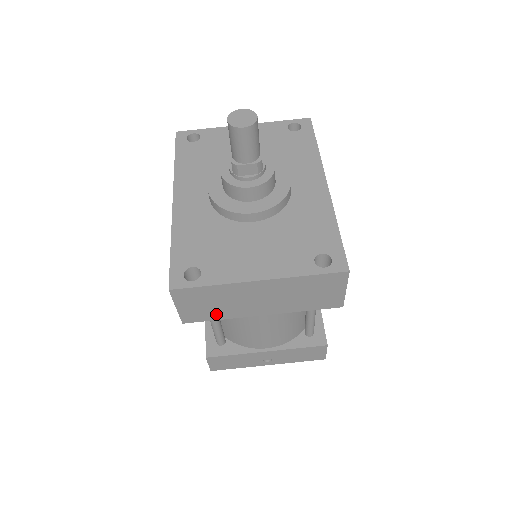
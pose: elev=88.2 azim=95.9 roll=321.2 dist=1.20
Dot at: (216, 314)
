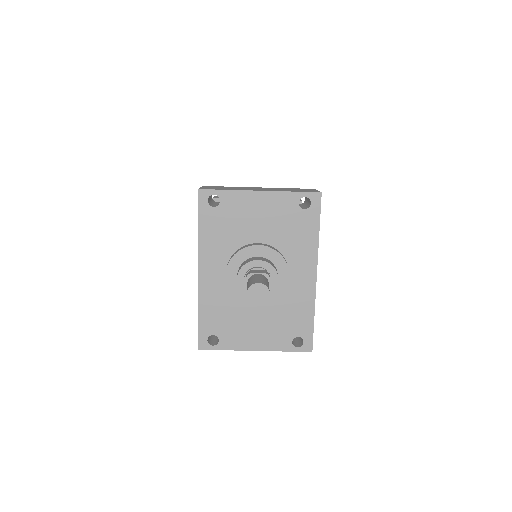
Dot at: occluded
